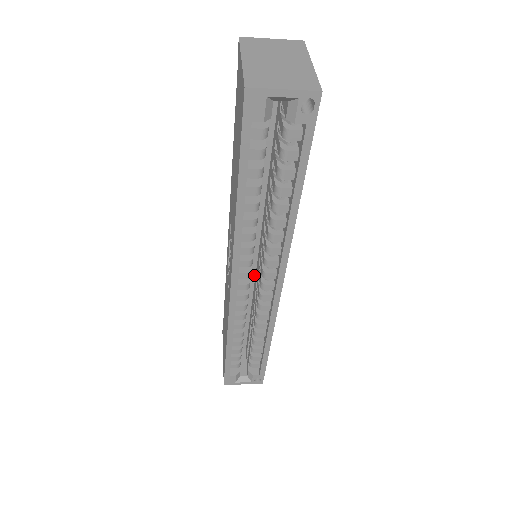
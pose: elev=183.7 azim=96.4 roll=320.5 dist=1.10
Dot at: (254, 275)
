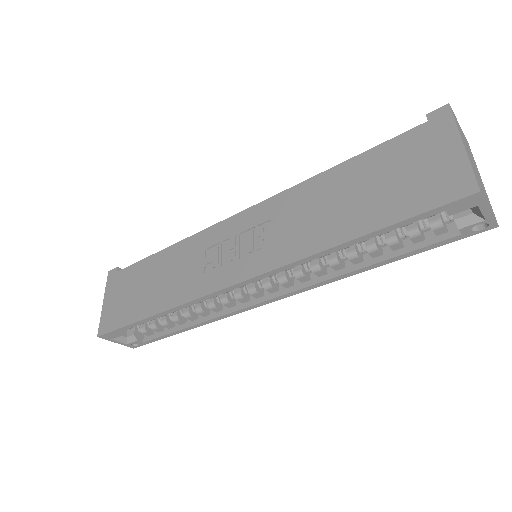
Dot at: occluded
